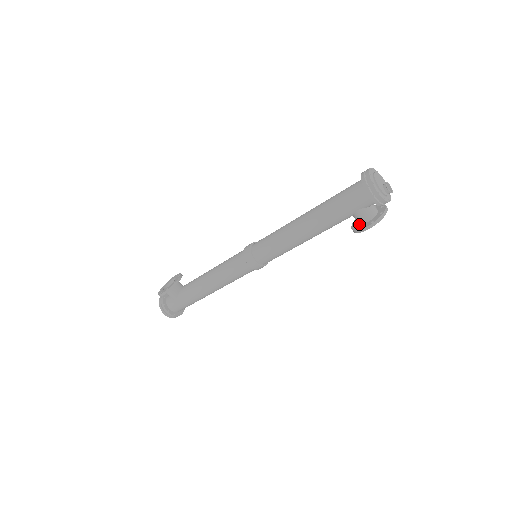
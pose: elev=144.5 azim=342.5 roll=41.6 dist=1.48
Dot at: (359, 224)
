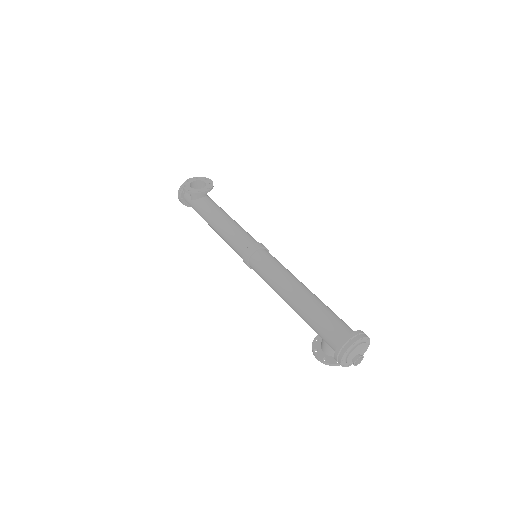
Dot at: (321, 343)
